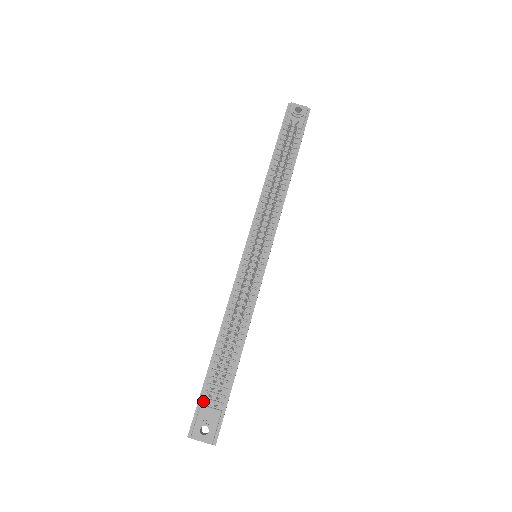
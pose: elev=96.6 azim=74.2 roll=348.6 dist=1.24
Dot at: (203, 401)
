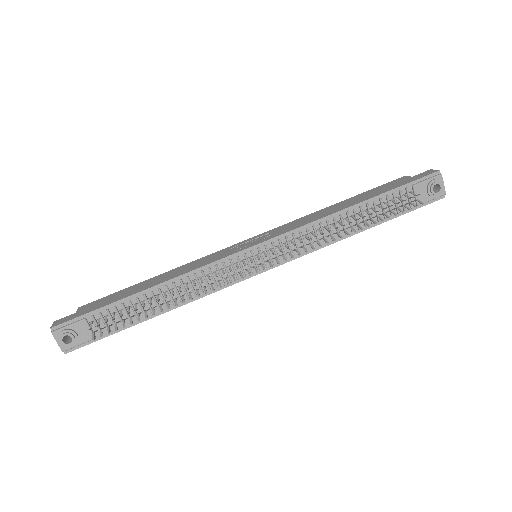
Dot at: (90, 317)
